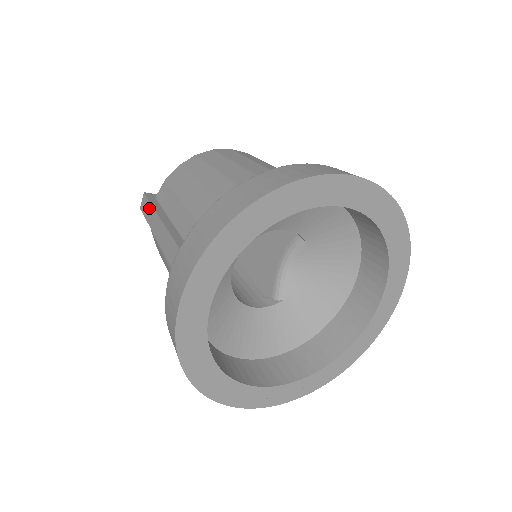
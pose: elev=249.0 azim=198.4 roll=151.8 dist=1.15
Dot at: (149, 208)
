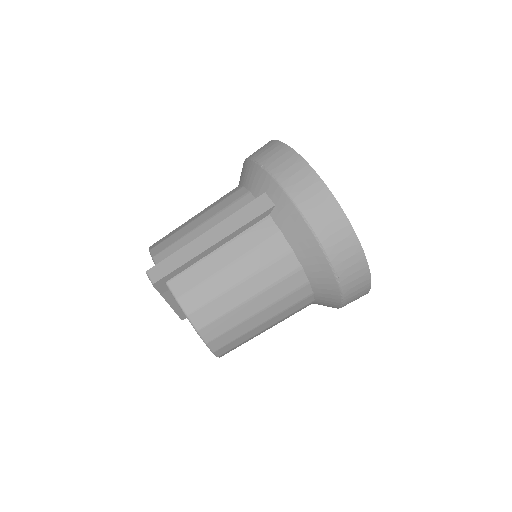
Dot at: (175, 257)
